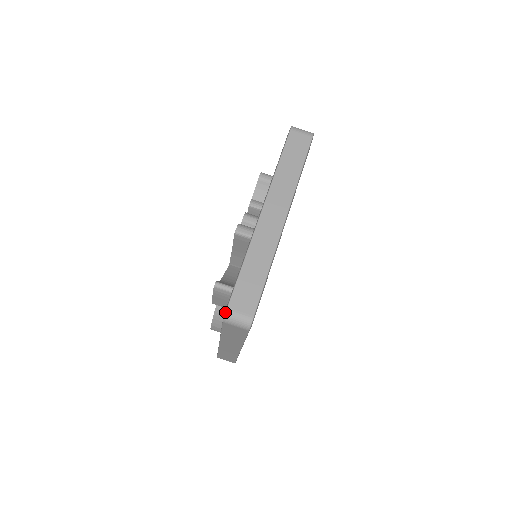
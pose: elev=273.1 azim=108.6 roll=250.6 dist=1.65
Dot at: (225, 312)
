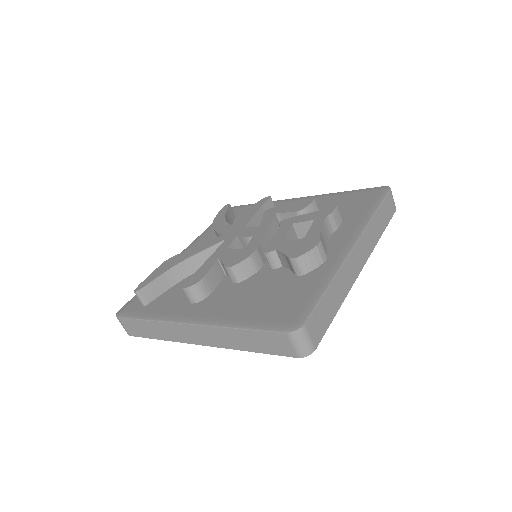
Dot at: (116, 316)
